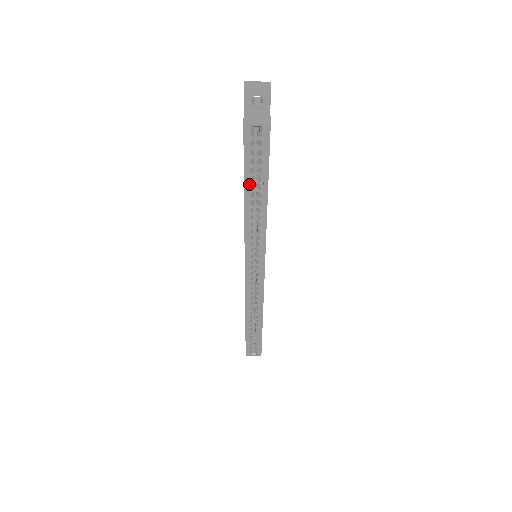
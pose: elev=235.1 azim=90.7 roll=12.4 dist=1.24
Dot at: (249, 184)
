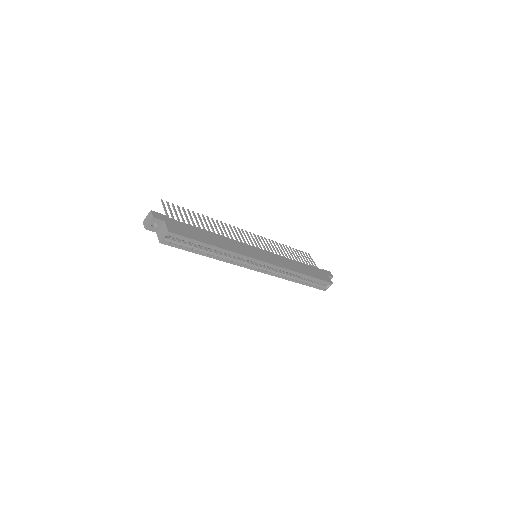
Dot at: (198, 251)
